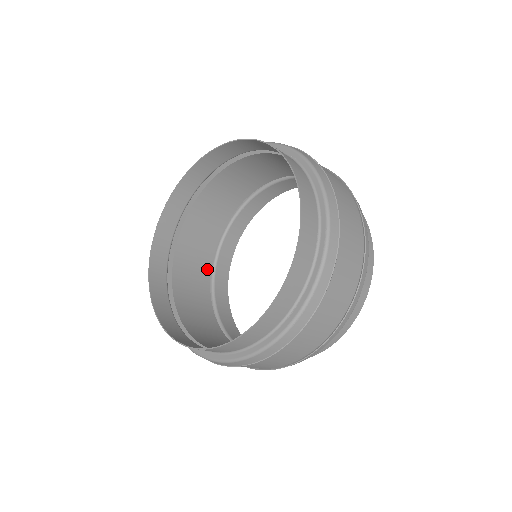
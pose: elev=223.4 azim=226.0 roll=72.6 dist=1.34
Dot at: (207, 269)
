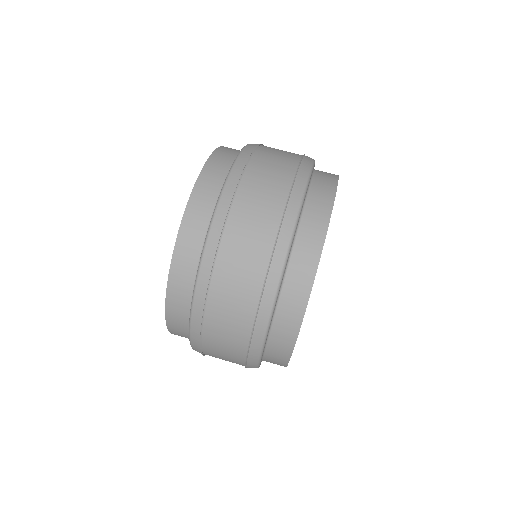
Dot at: occluded
